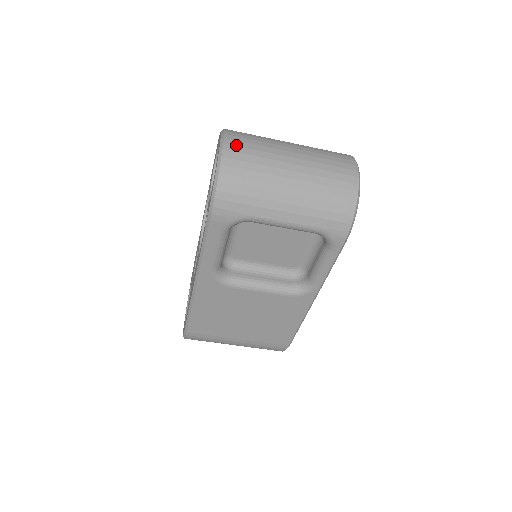
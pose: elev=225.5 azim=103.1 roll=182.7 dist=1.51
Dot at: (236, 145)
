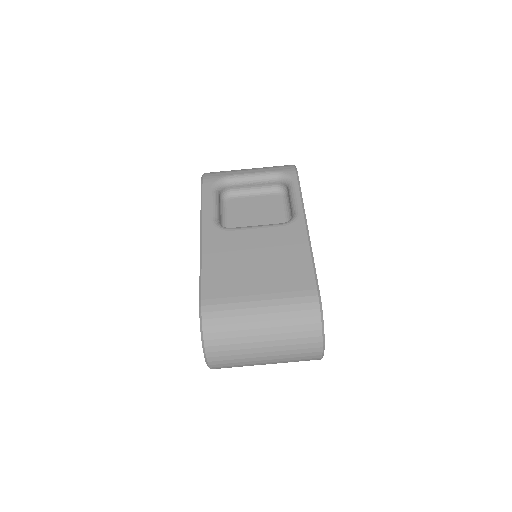
Dot at: occluded
